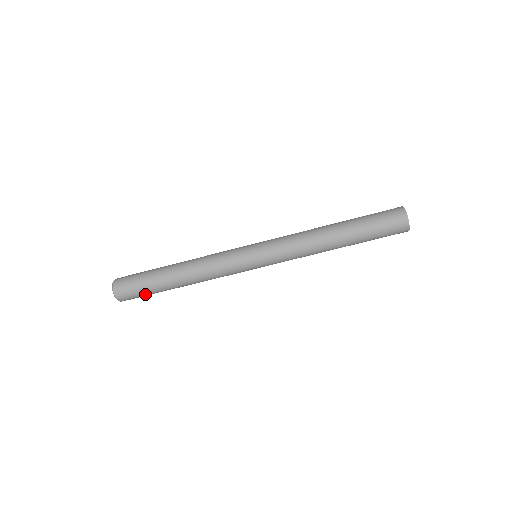
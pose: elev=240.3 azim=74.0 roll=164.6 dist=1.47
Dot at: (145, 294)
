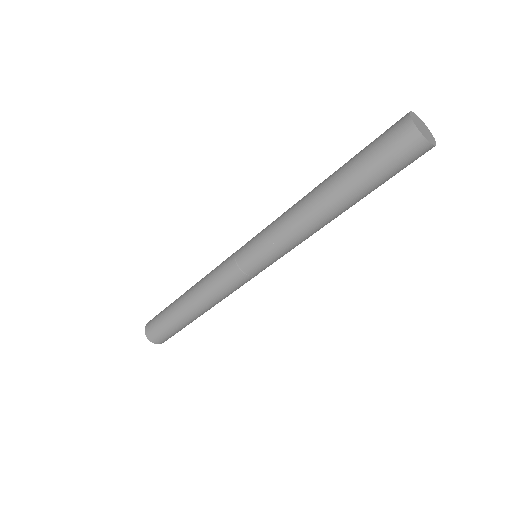
Dot at: (180, 330)
